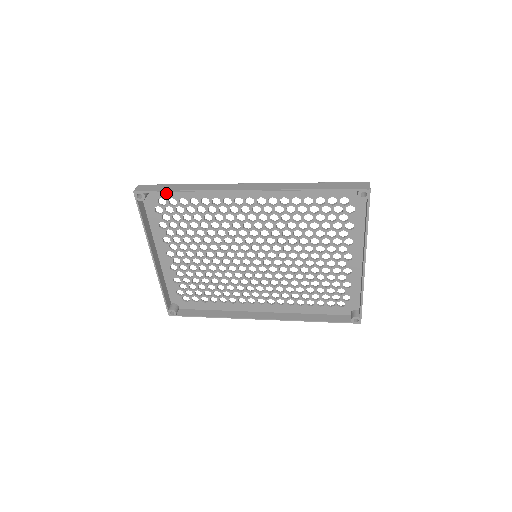
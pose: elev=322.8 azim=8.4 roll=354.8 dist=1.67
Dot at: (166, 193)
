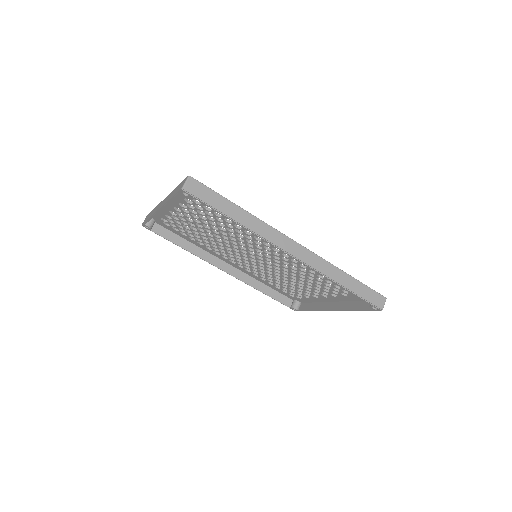
Dot at: occluded
